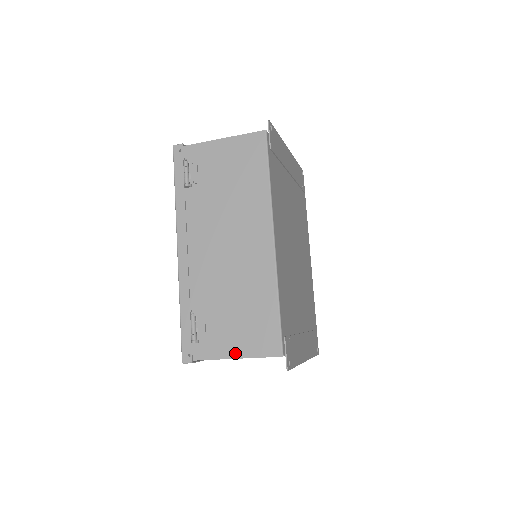
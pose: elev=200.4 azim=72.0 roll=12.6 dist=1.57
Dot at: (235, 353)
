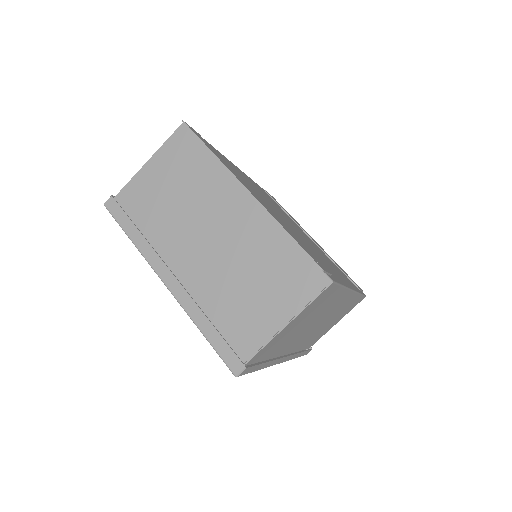
Dot at: occluded
